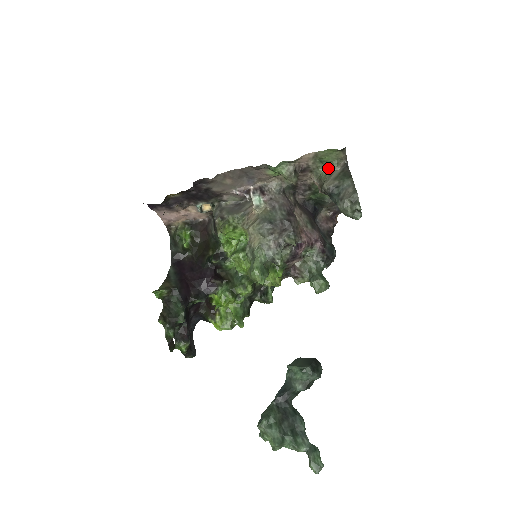
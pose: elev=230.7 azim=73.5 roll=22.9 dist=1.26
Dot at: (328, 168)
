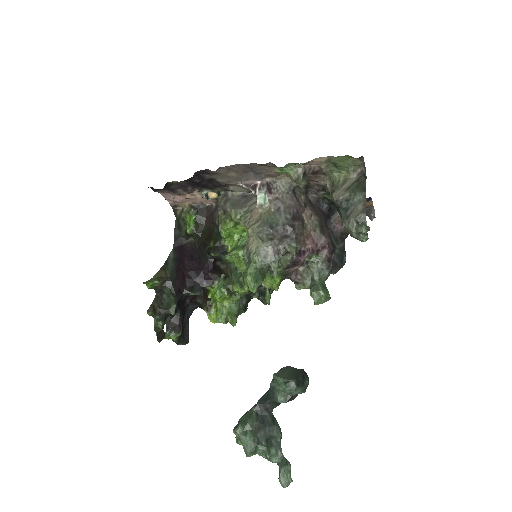
Dot at: (343, 173)
